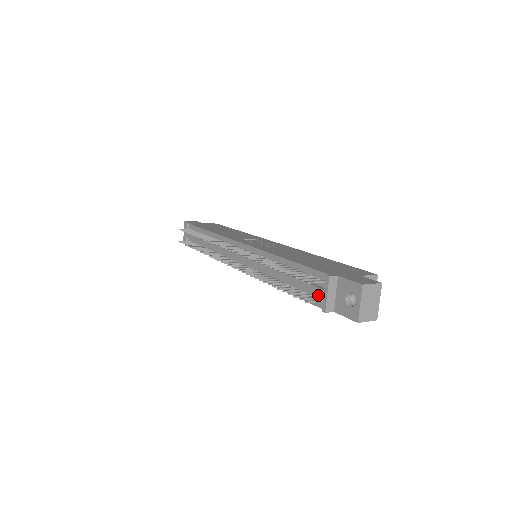
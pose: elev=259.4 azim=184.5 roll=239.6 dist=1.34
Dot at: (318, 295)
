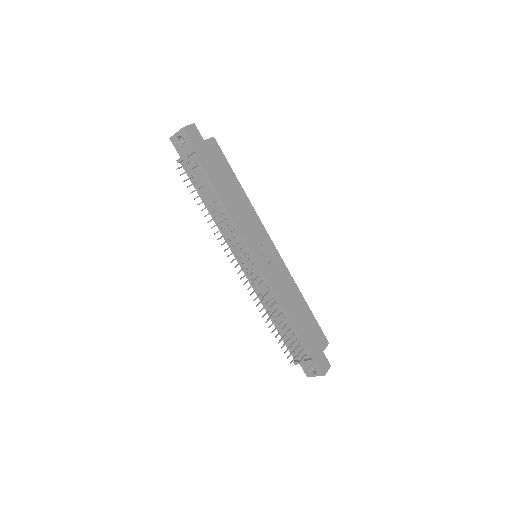
Dot at: (296, 353)
